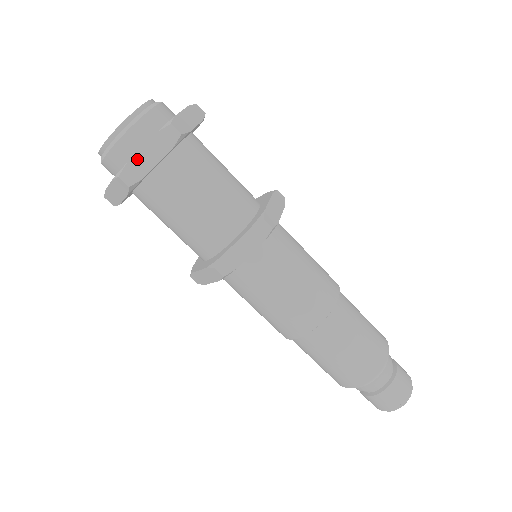
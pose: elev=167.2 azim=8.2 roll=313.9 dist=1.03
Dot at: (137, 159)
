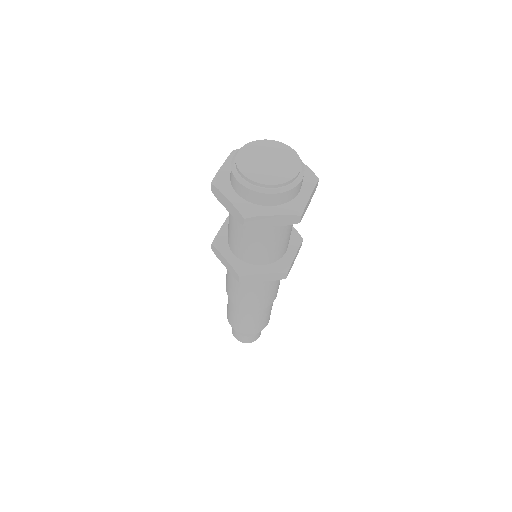
Dot at: (308, 203)
